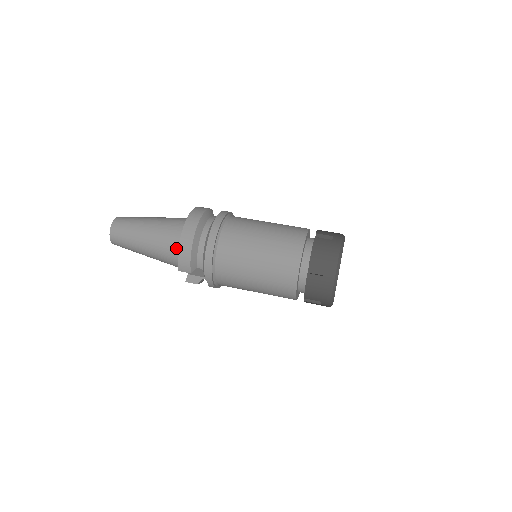
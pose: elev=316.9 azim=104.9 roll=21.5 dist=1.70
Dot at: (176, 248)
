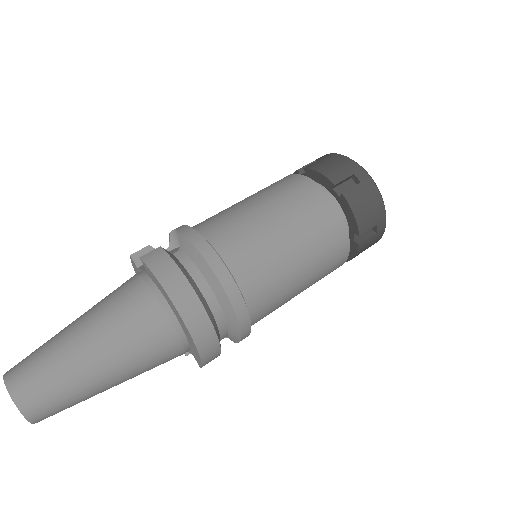
Dot at: (176, 350)
